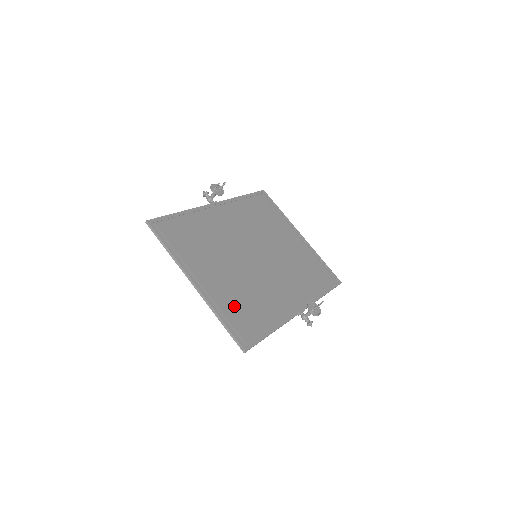
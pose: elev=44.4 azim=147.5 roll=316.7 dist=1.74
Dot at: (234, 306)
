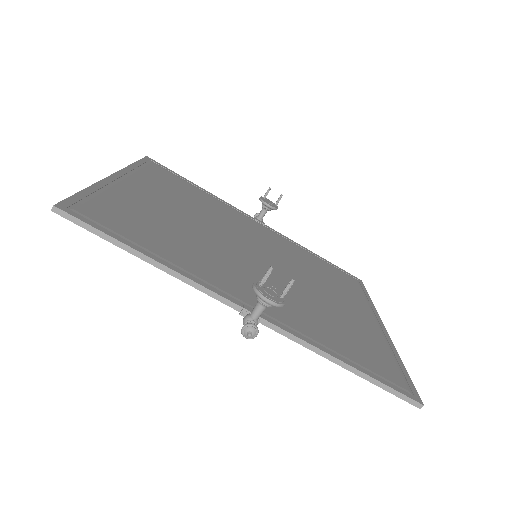
Dot at: (131, 209)
